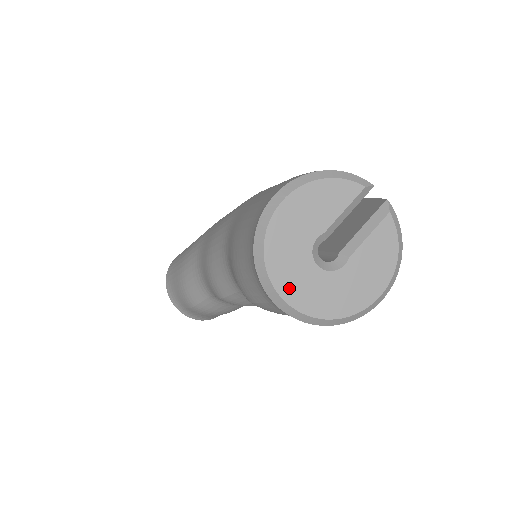
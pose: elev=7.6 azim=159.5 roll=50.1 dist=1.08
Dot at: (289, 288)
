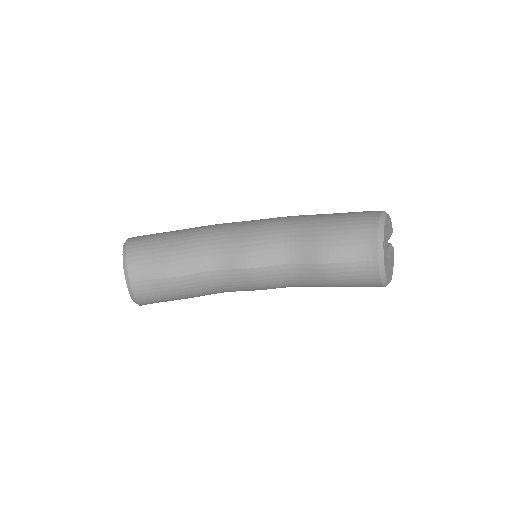
Dot at: (385, 254)
